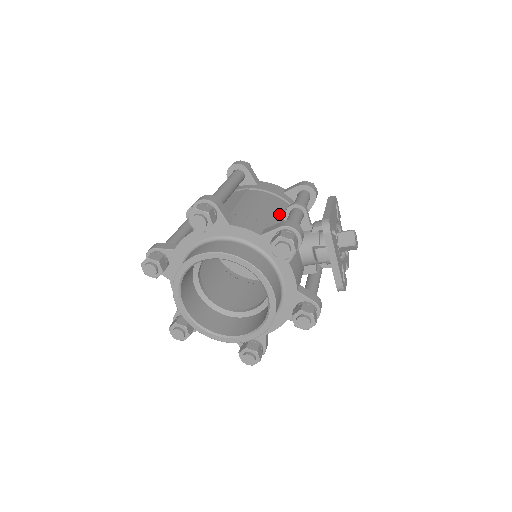
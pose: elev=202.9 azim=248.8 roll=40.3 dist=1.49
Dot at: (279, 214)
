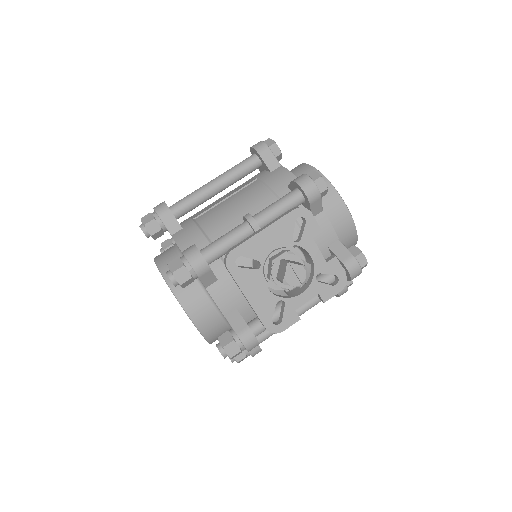
Dot at: occluded
